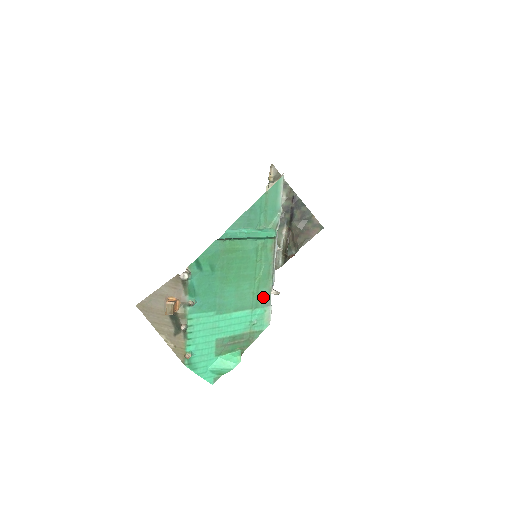
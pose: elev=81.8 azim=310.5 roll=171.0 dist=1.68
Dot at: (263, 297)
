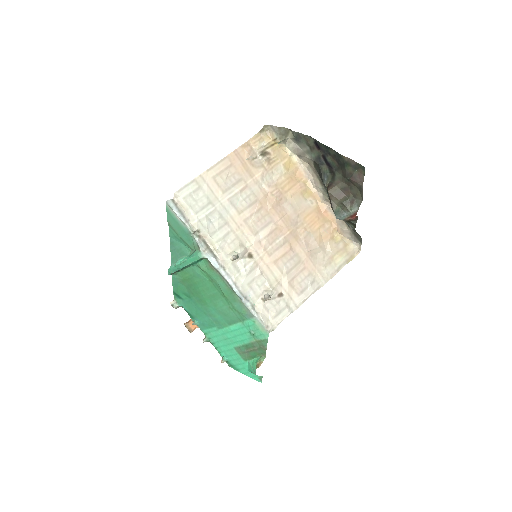
Dot at: (241, 310)
